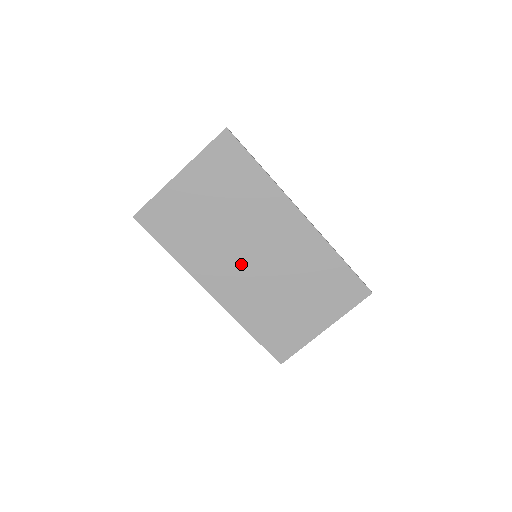
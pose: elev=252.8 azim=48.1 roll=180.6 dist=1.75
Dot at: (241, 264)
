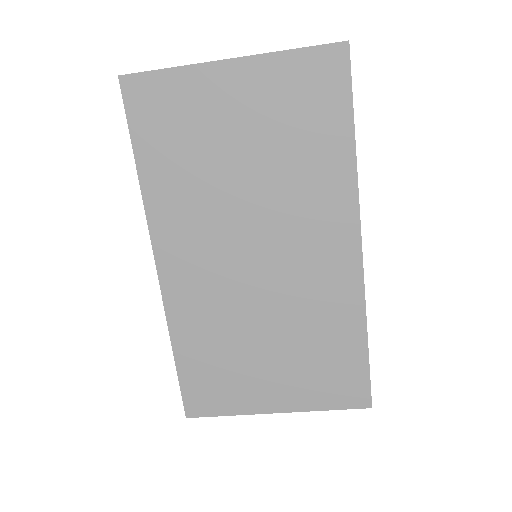
Dot at: (228, 253)
